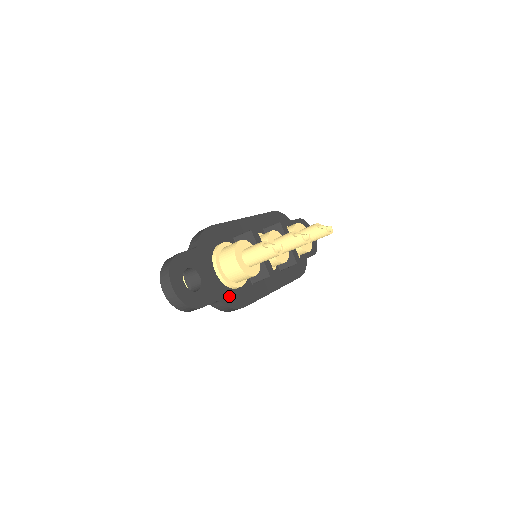
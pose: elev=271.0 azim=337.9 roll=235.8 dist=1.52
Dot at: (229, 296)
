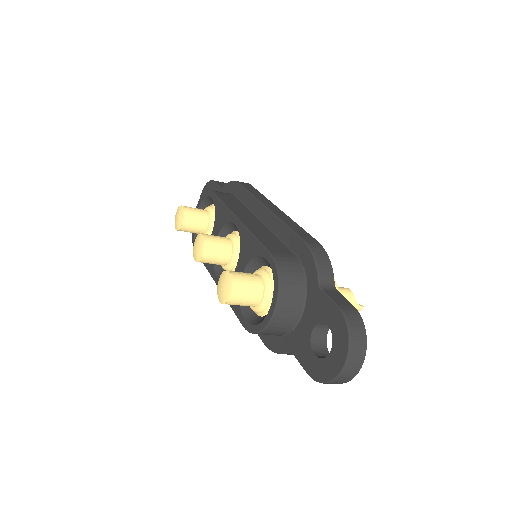
Dot at: occluded
